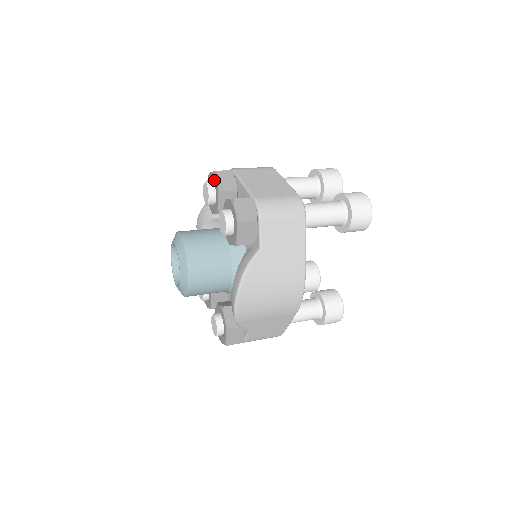
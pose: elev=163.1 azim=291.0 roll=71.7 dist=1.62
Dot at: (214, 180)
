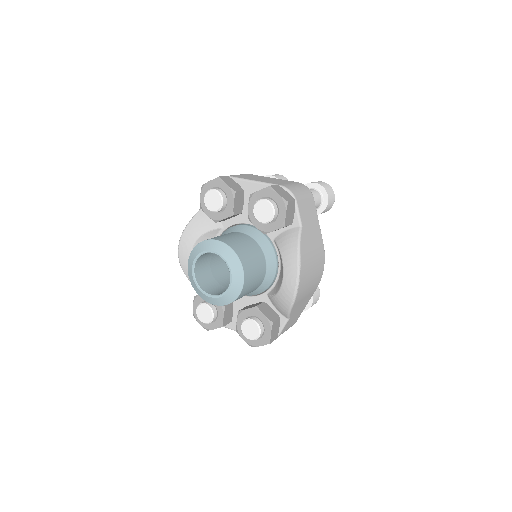
Dot at: (221, 185)
